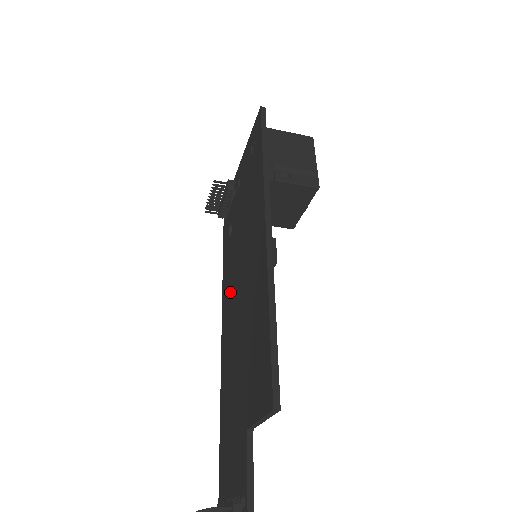
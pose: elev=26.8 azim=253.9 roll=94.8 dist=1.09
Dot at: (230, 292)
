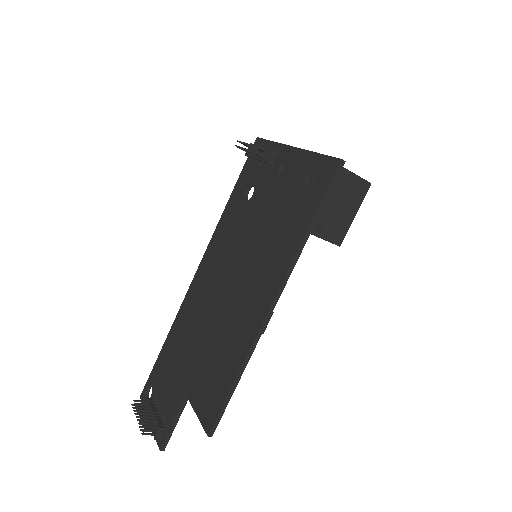
Dot at: (220, 257)
